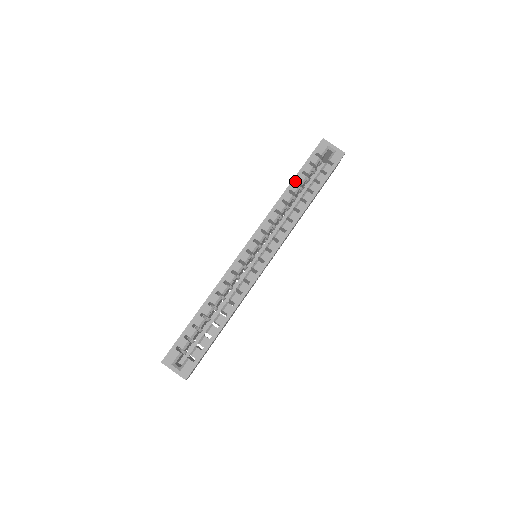
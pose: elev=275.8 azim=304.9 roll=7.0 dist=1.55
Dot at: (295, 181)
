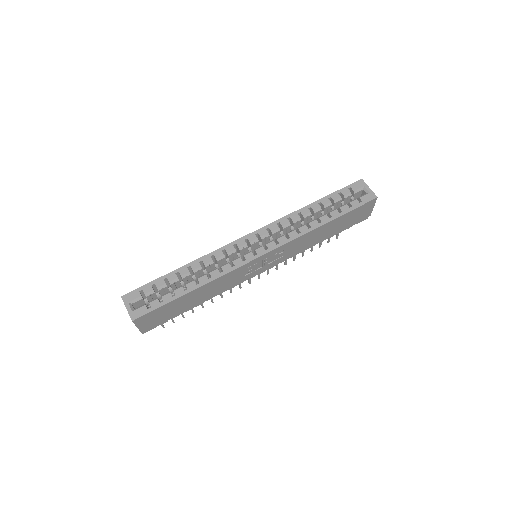
Dot at: (319, 202)
